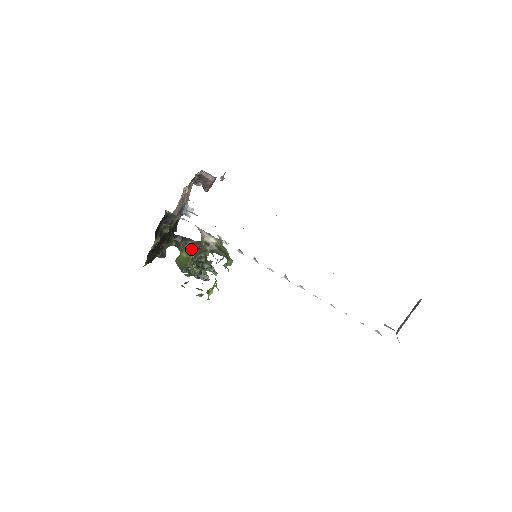
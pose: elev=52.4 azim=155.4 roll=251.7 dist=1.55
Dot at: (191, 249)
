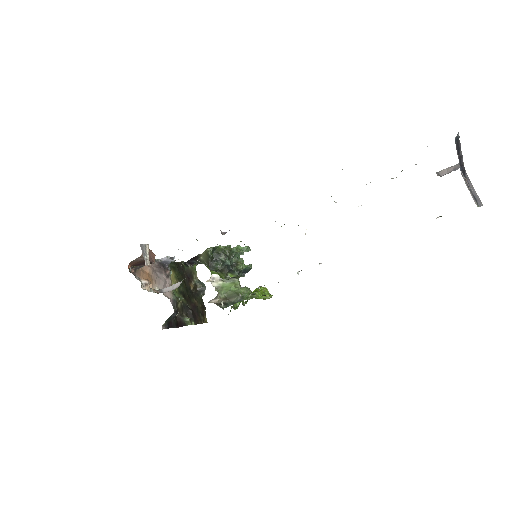
Dot at: occluded
